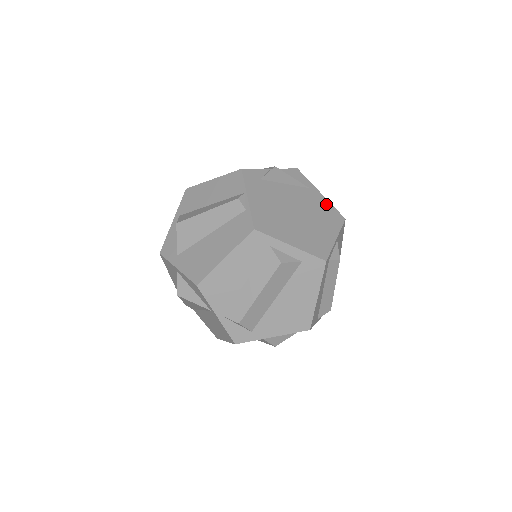
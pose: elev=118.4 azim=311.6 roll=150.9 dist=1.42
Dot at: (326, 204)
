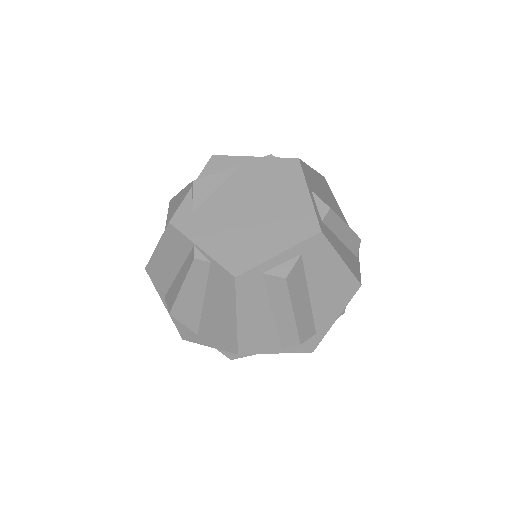
Dot at: (269, 164)
